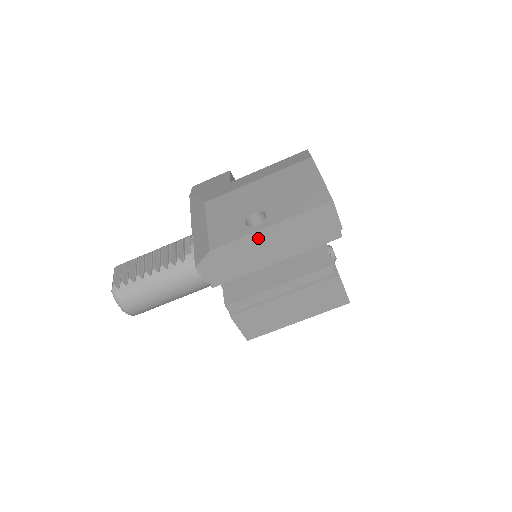
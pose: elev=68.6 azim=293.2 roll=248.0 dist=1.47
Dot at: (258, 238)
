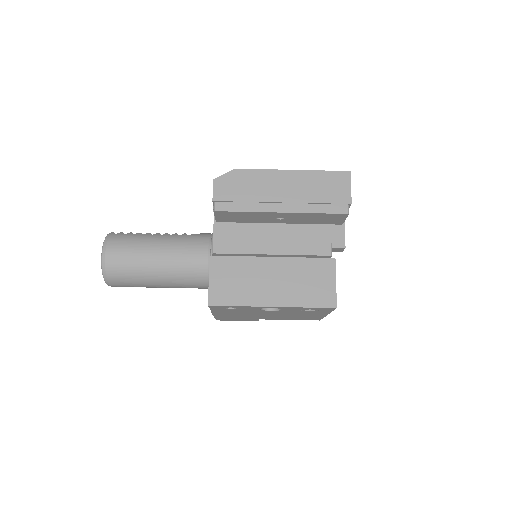
Dot at: (278, 177)
